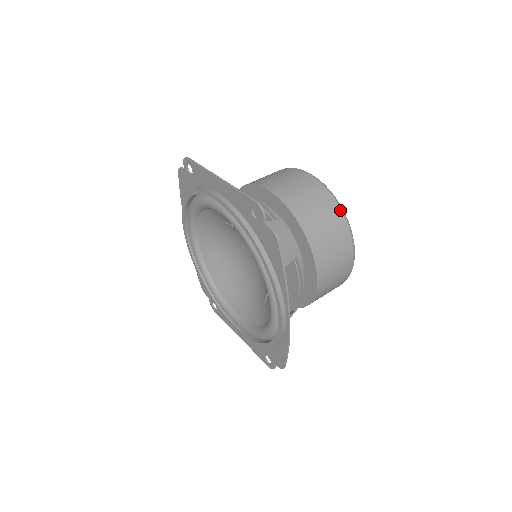
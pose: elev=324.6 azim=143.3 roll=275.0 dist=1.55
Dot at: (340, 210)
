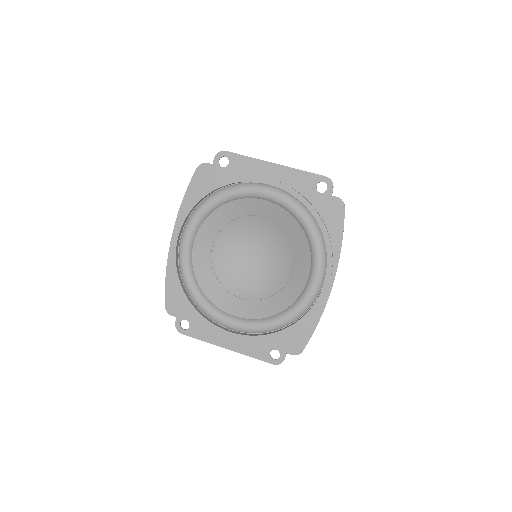
Dot at: occluded
